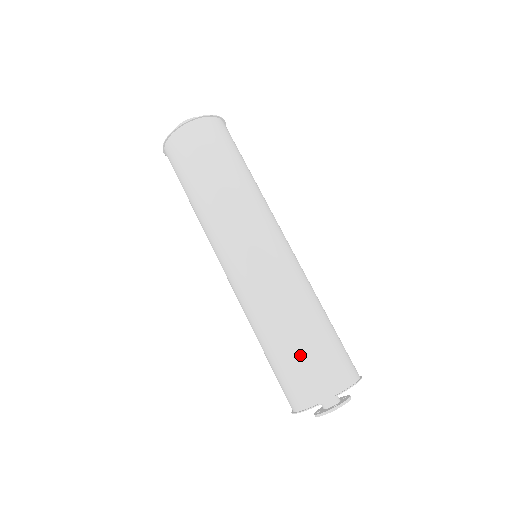
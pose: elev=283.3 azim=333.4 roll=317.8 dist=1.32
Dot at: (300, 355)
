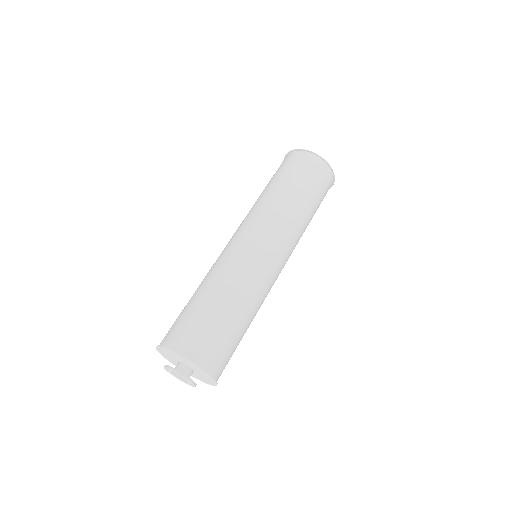
Dot at: (204, 317)
